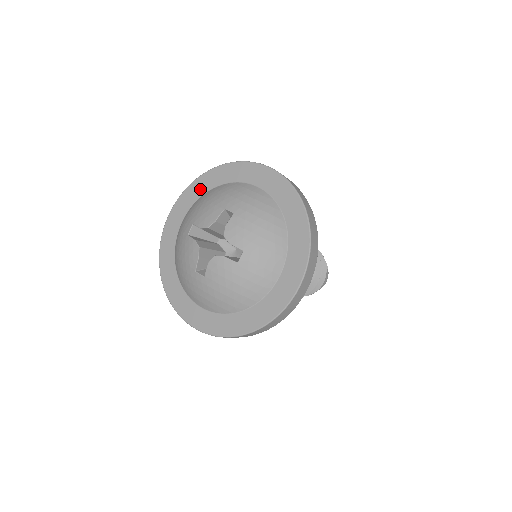
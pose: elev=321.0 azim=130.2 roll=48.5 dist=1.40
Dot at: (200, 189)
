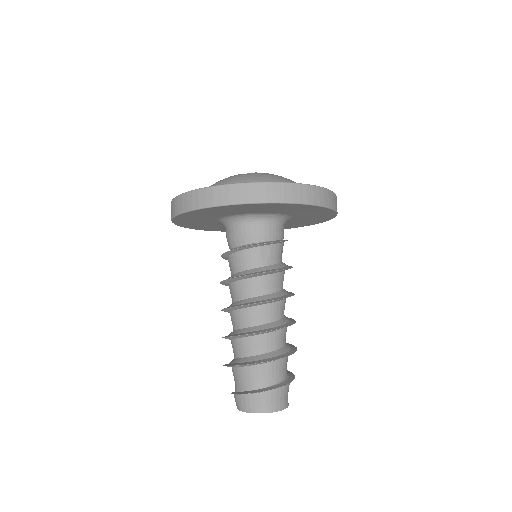
Dot at: occluded
